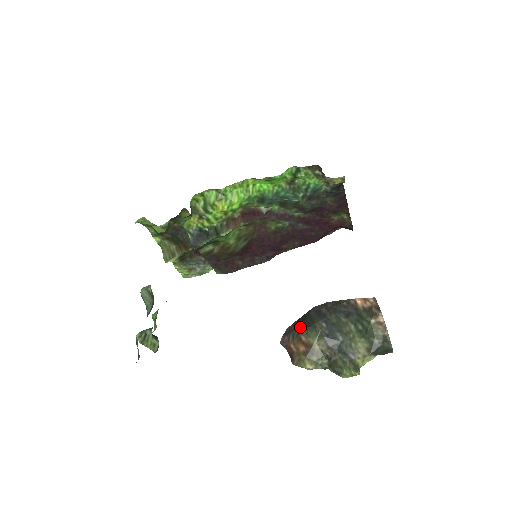
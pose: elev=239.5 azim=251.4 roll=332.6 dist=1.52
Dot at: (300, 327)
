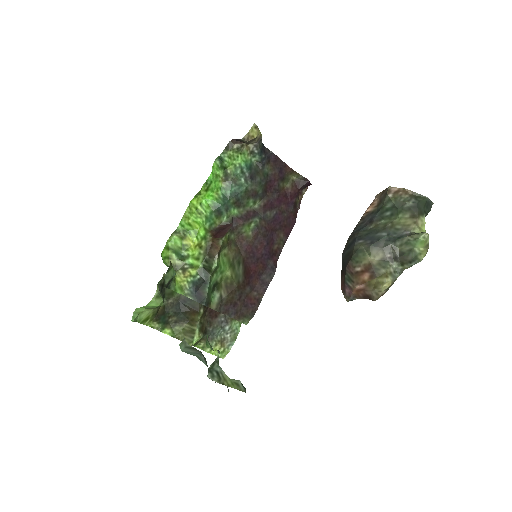
Dot at: (346, 267)
